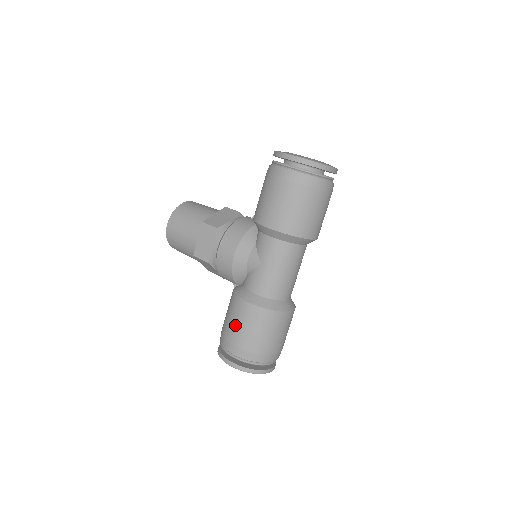
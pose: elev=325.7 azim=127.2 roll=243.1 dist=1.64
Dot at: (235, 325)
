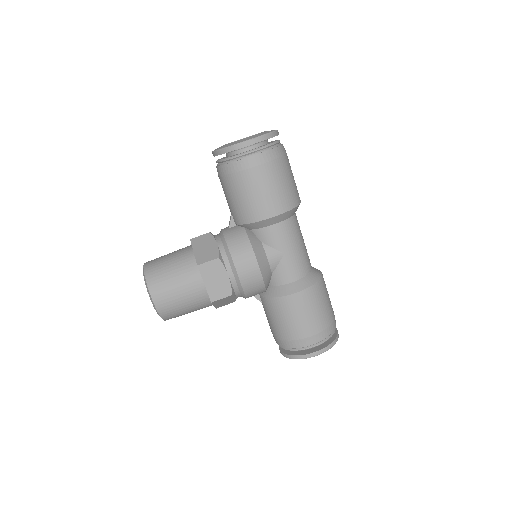
Dot at: (301, 320)
